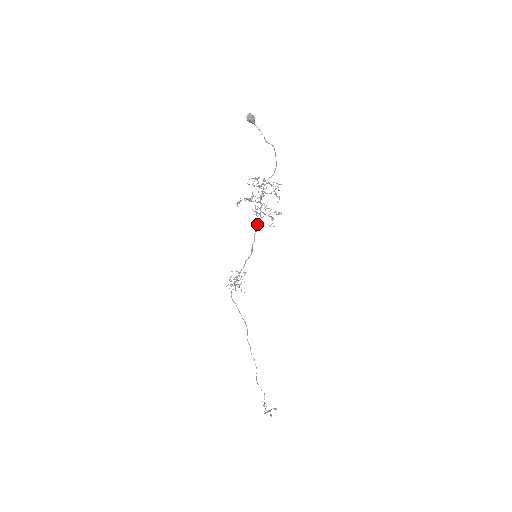
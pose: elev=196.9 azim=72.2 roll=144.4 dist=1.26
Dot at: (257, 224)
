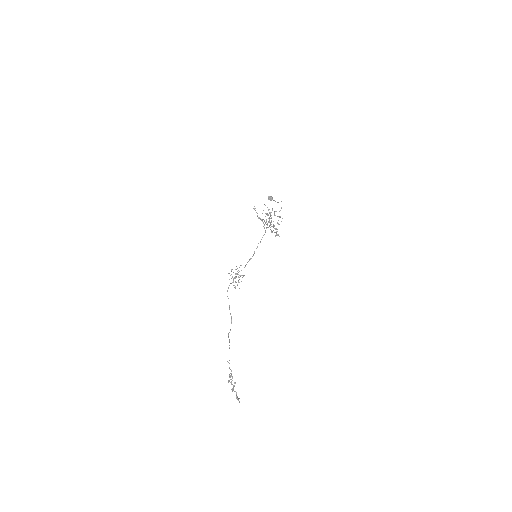
Dot at: occluded
